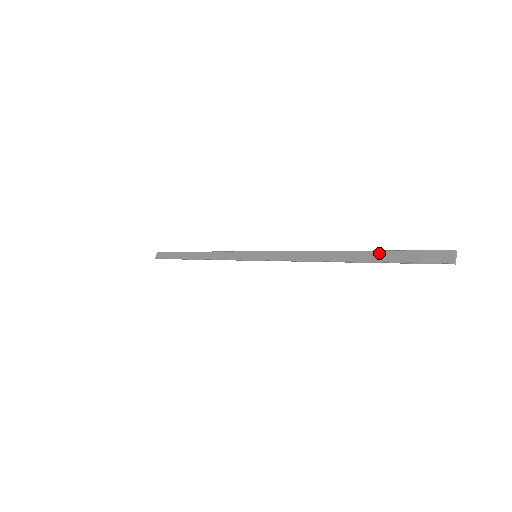
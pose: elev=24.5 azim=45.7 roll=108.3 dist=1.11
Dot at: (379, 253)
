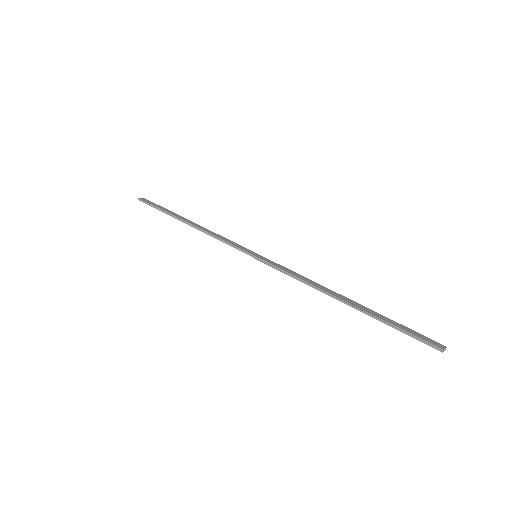
Dot at: (380, 315)
